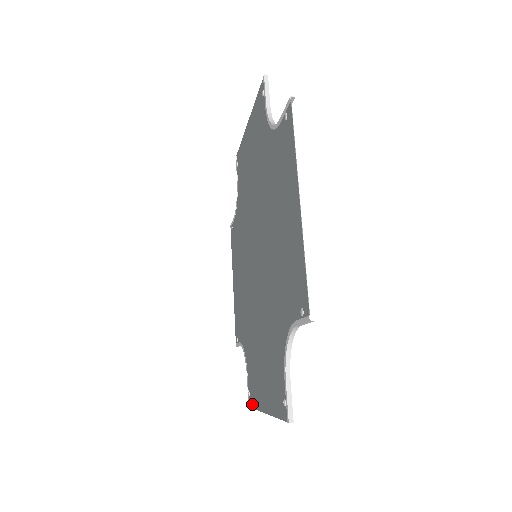
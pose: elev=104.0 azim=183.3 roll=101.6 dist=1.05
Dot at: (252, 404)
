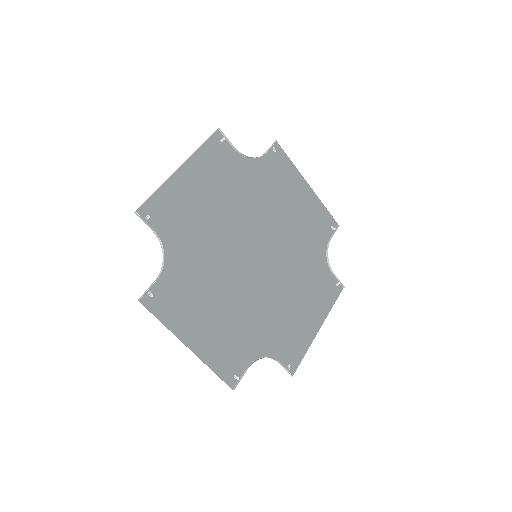
Dot at: (223, 376)
